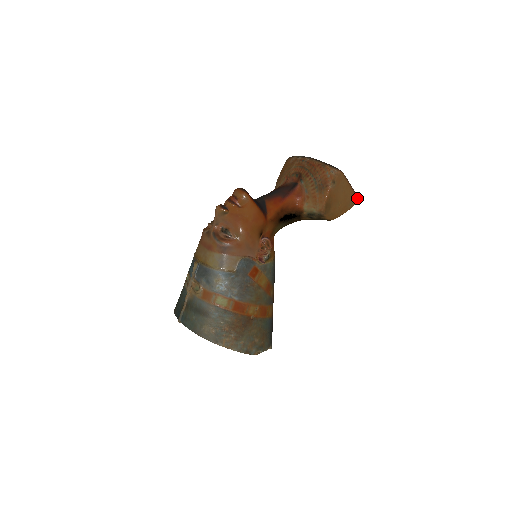
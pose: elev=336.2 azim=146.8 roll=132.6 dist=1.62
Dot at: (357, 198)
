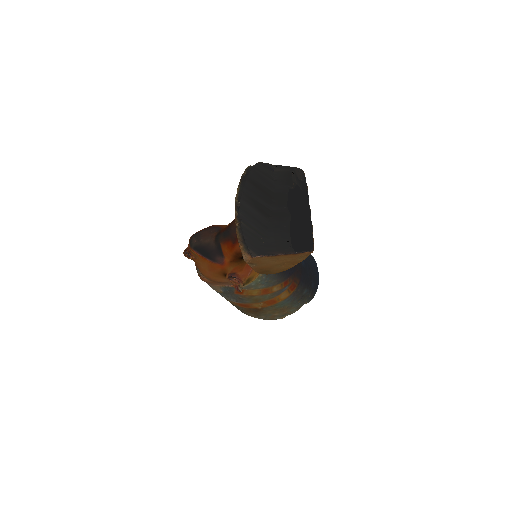
Dot at: (308, 252)
